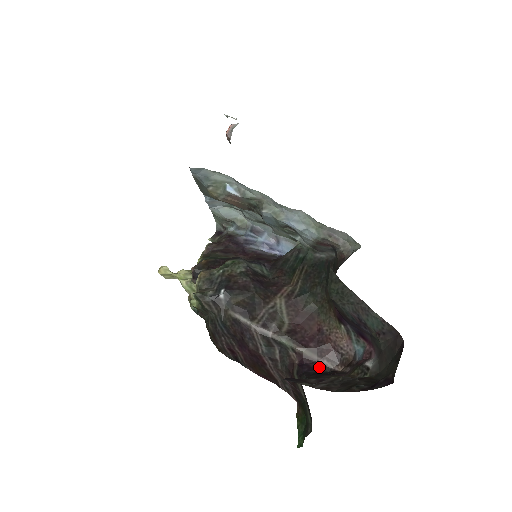
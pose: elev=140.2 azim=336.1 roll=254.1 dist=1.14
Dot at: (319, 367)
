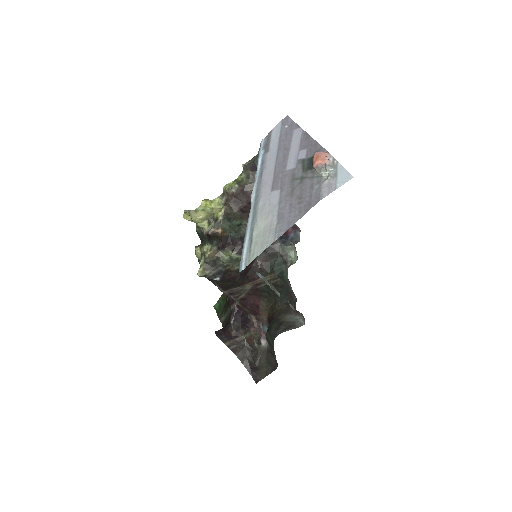
Dot at: (245, 313)
